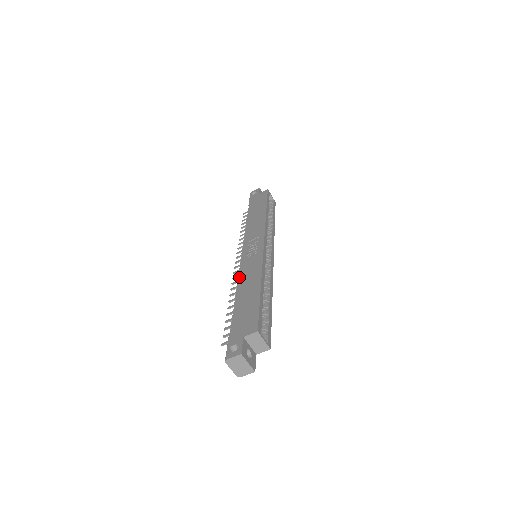
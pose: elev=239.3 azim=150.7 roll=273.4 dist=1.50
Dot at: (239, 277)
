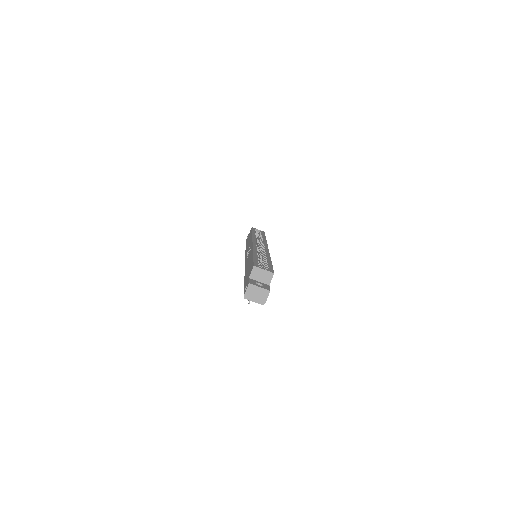
Dot at: (245, 268)
